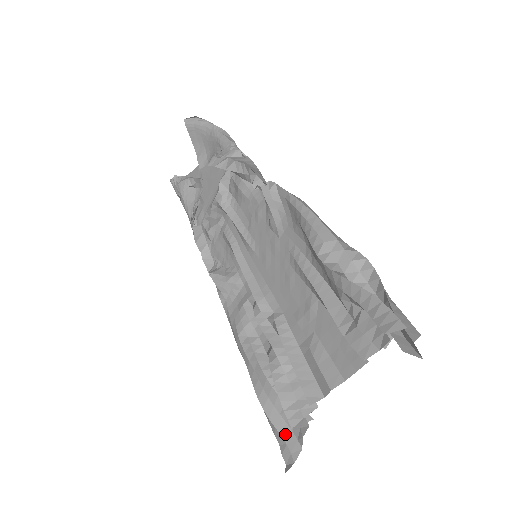
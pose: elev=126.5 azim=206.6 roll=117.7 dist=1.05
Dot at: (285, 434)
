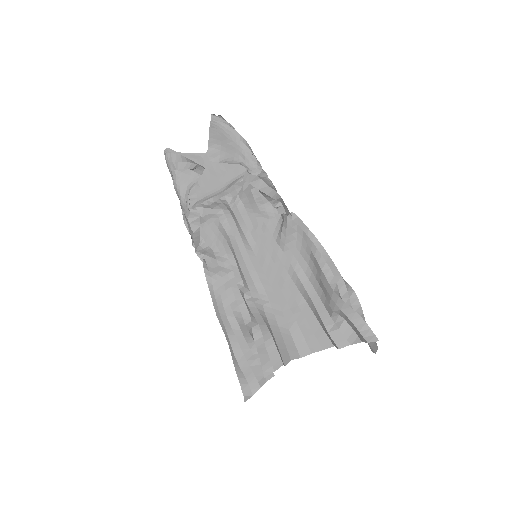
Dot at: (249, 378)
